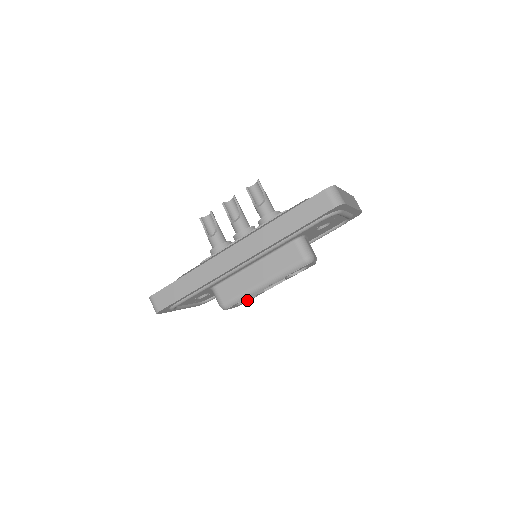
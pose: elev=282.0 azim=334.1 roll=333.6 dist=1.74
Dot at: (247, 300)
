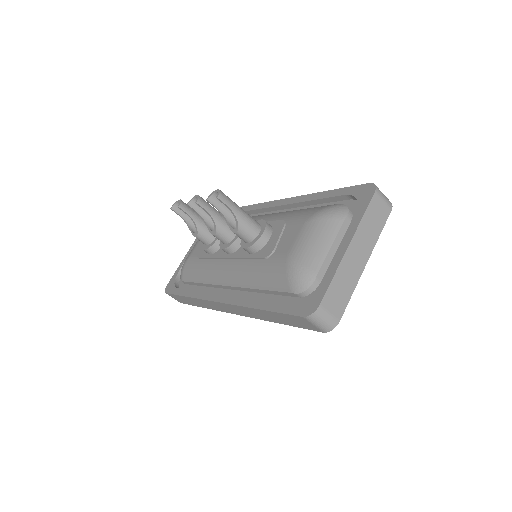
Dot at: occluded
